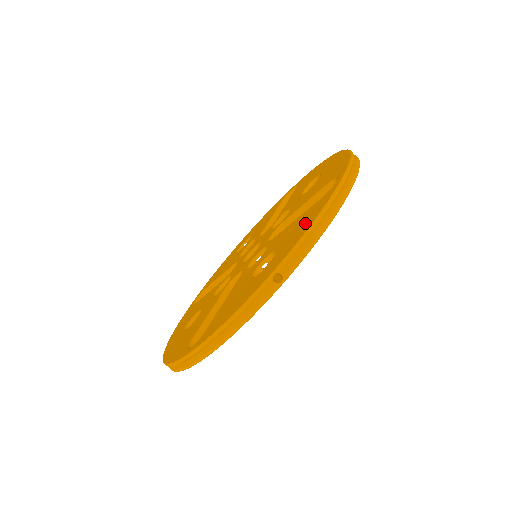
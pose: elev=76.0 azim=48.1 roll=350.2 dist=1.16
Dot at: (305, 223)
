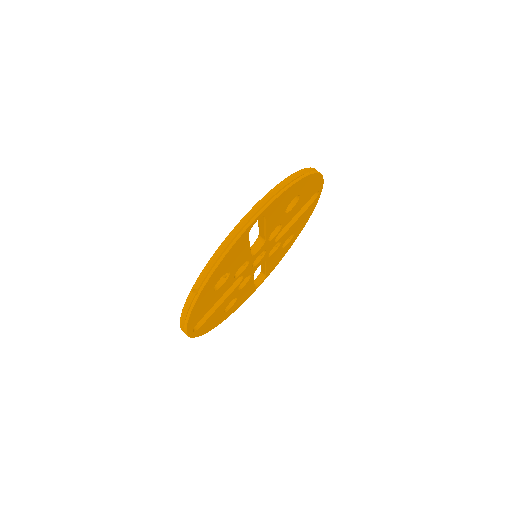
Dot at: occluded
